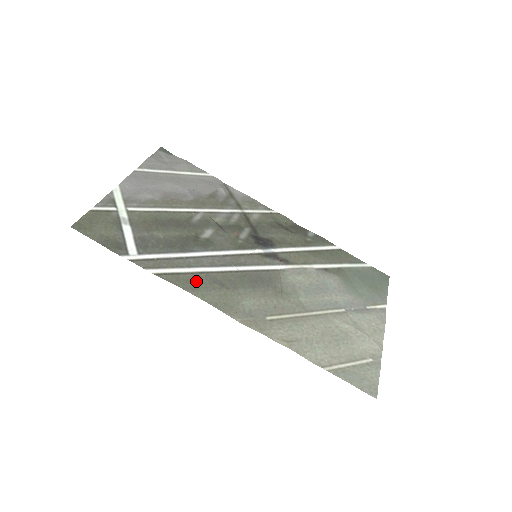
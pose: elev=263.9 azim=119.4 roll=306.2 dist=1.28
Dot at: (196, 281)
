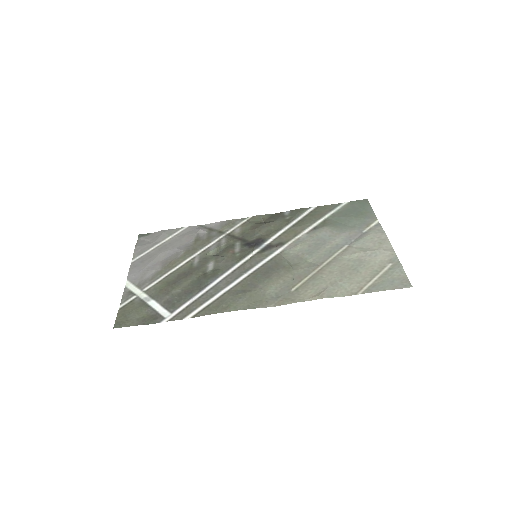
Dot at: (224, 302)
